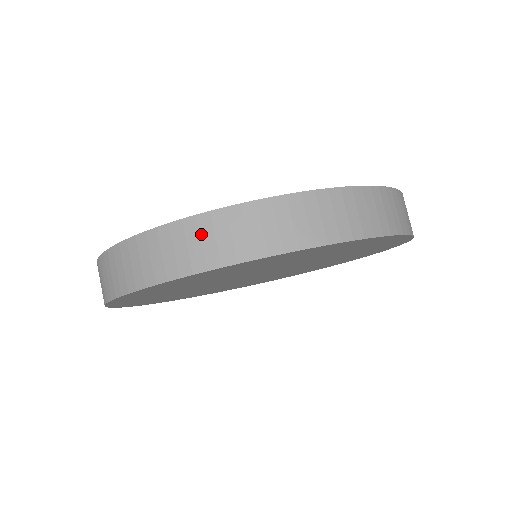
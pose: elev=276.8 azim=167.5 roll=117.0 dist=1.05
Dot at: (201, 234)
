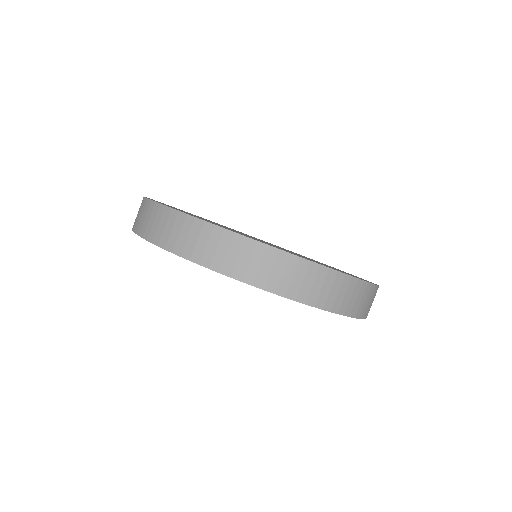
Dot at: (175, 225)
